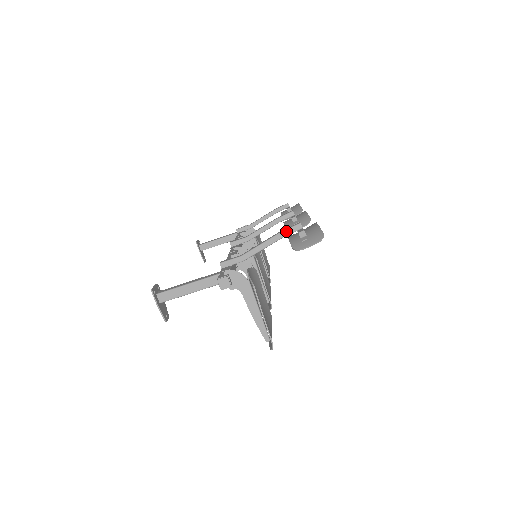
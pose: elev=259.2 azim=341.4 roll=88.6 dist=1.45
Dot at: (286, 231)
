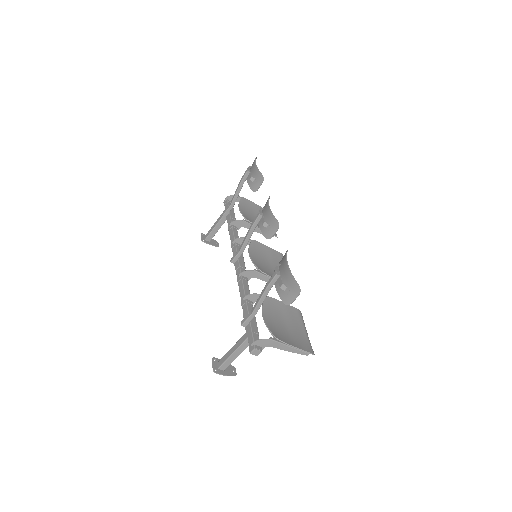
Dot at: (270, 284)
